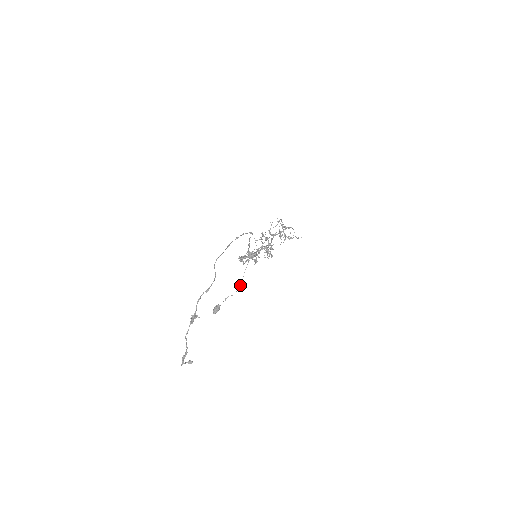
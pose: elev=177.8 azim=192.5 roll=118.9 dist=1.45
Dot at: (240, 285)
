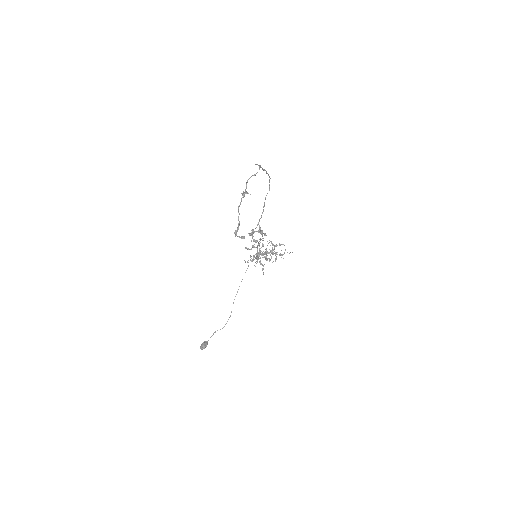
Dot at: (229, 317)
